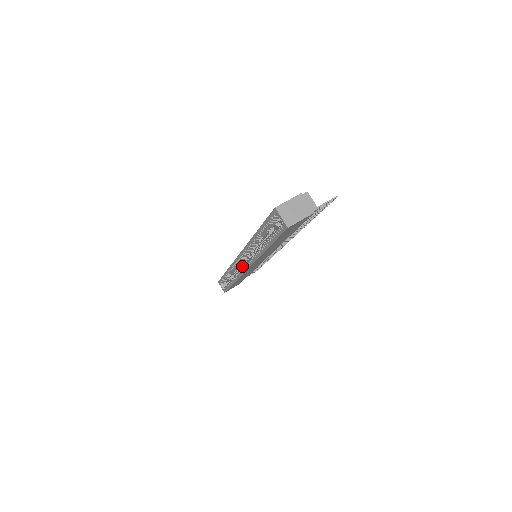
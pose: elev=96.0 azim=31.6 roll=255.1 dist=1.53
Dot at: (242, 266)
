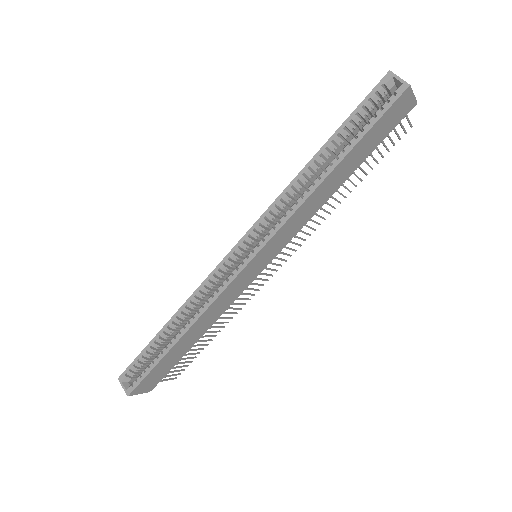
Dot at: occluded
